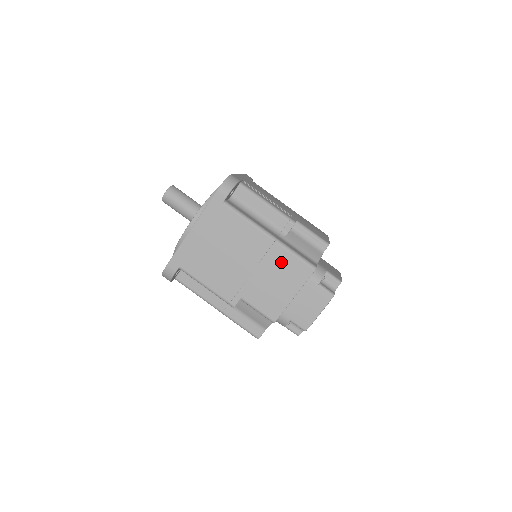
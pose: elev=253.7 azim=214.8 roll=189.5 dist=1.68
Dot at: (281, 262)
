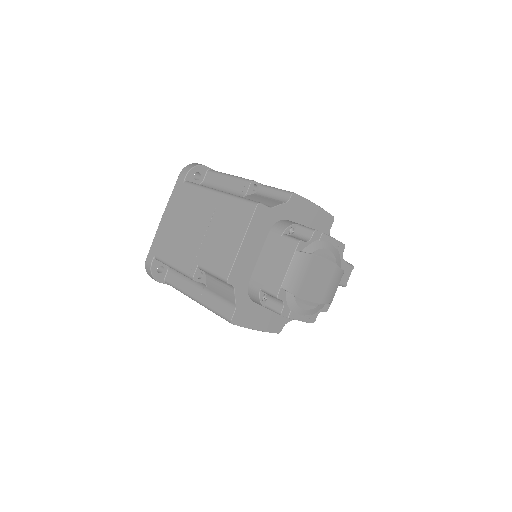
Dot at: (227, 212)
